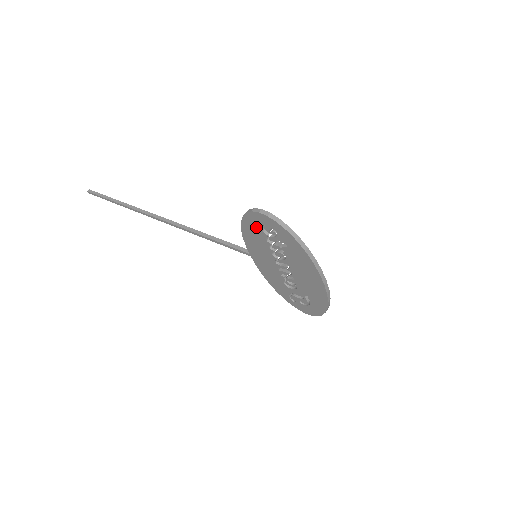
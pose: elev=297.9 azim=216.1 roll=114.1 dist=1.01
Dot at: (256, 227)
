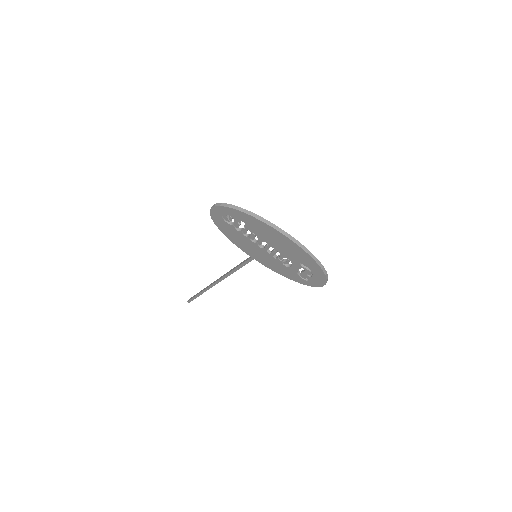
Dot at: (224, 224)
